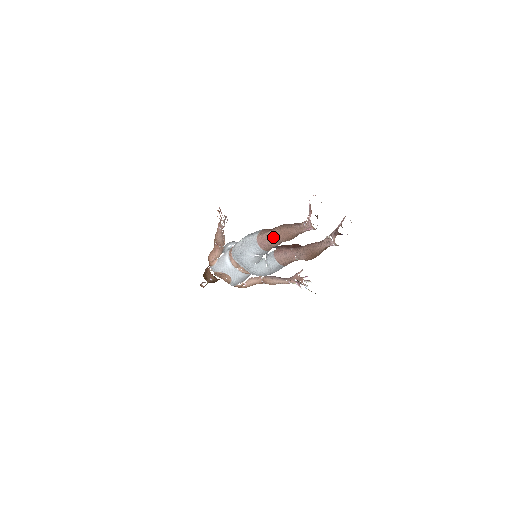
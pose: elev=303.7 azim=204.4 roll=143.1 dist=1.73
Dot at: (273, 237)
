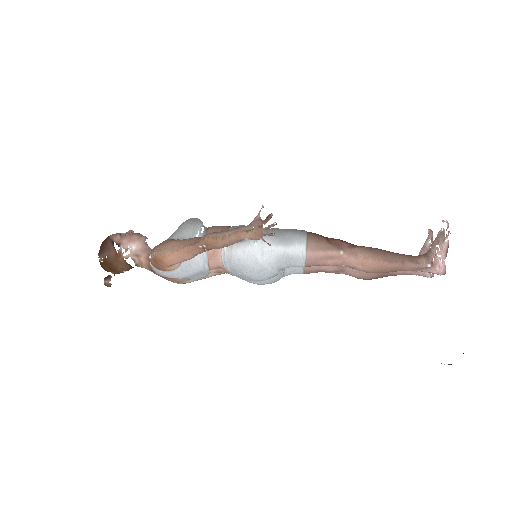
Dot at: (352, 265)
